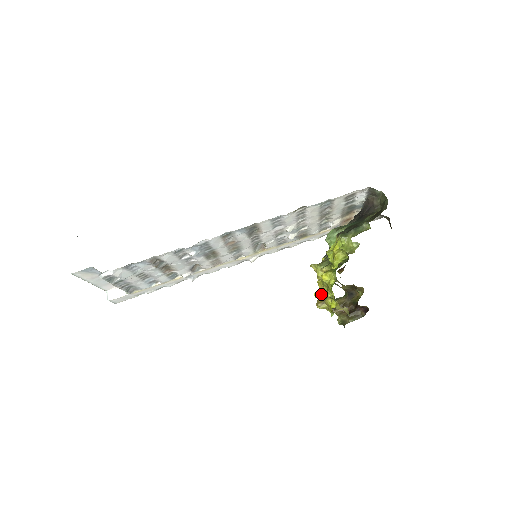
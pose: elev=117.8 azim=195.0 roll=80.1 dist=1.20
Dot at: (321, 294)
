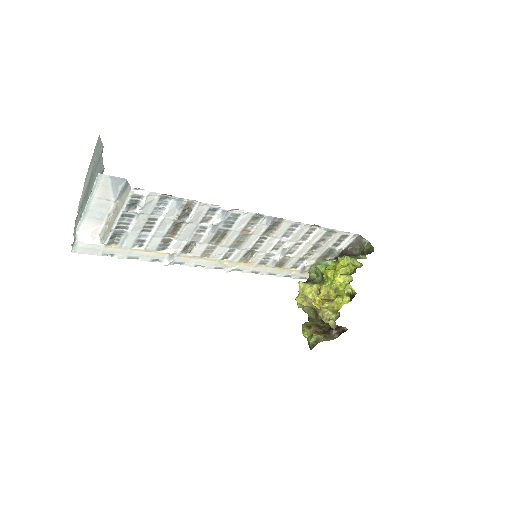
Dot at: (323, 298)
